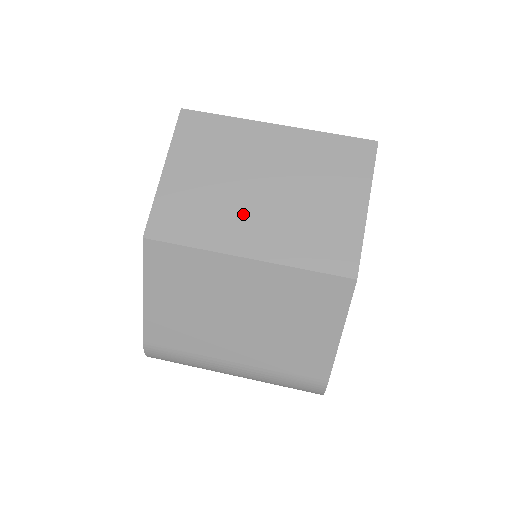
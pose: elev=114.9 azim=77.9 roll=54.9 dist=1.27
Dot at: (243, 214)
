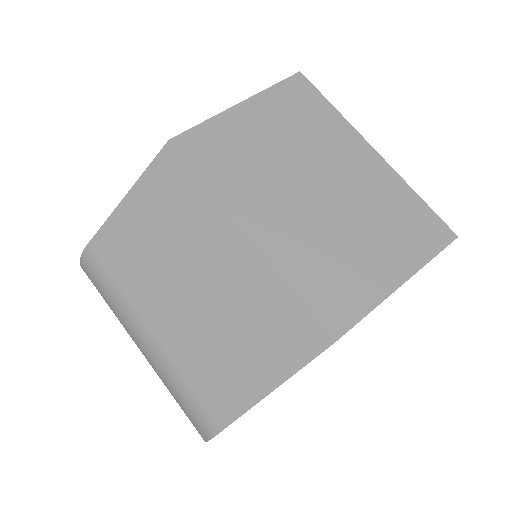
Dot at: (278, 194)
